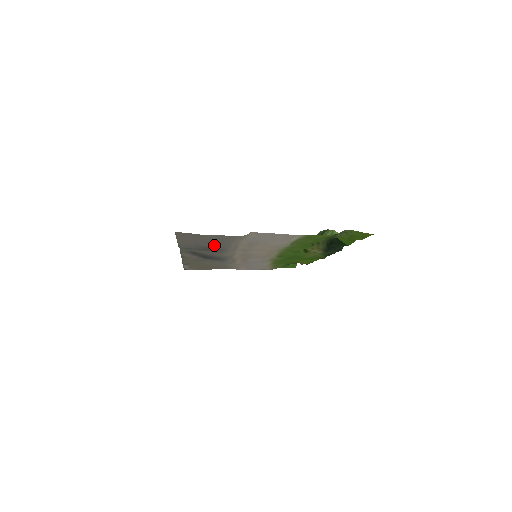
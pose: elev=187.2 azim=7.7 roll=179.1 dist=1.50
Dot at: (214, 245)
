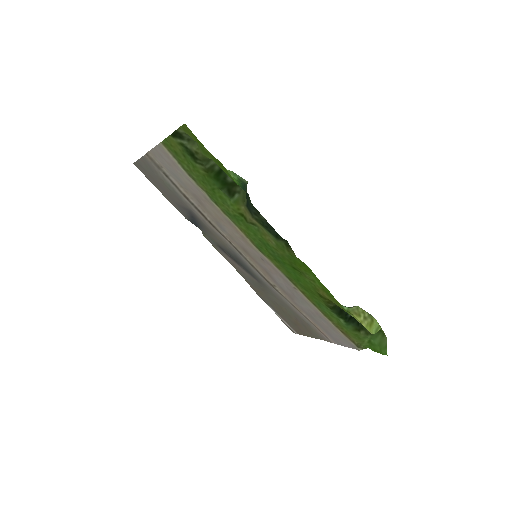
Dot at: (174, 196)
